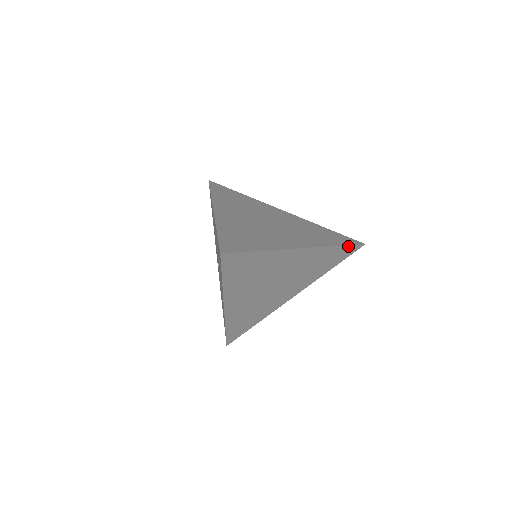
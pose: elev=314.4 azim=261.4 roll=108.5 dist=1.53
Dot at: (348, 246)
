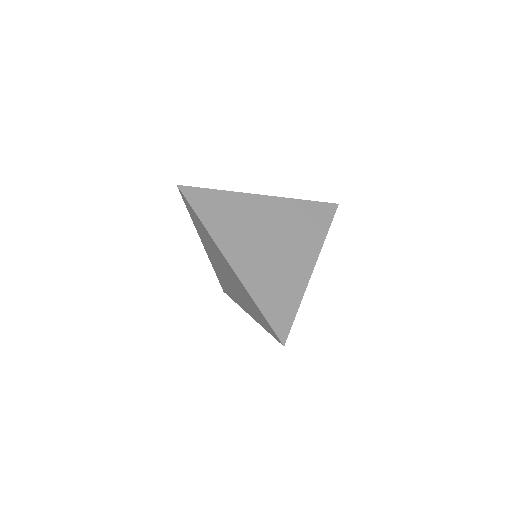
Dot at: (331, 221)
